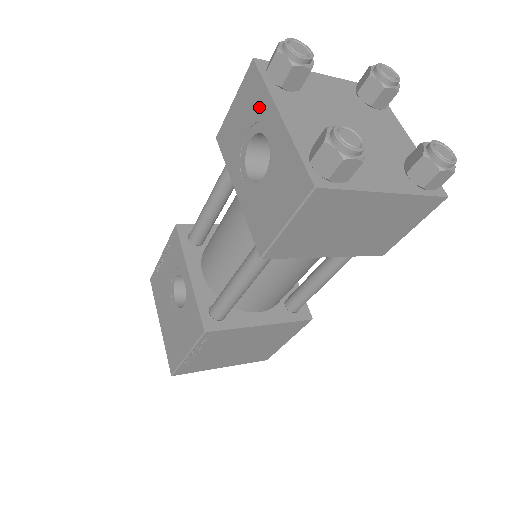
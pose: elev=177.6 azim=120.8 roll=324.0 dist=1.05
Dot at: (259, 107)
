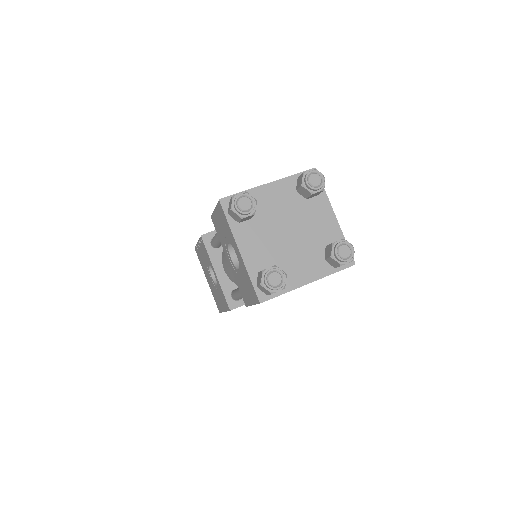
Dot at: (228, 232)
